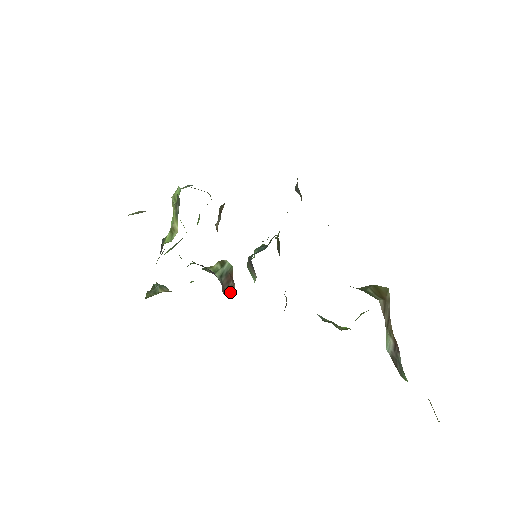
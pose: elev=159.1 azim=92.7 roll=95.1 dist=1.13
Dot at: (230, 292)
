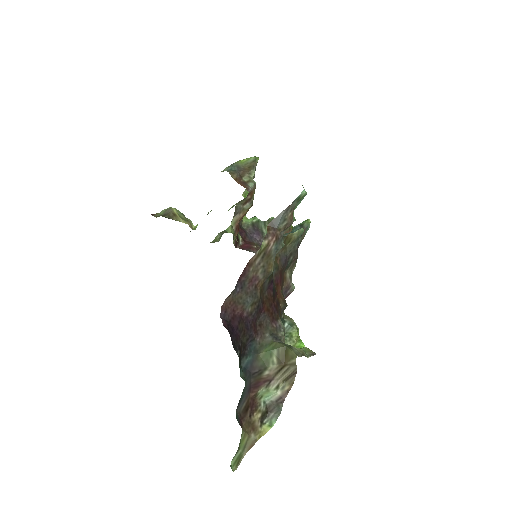
Dot at: occluded
